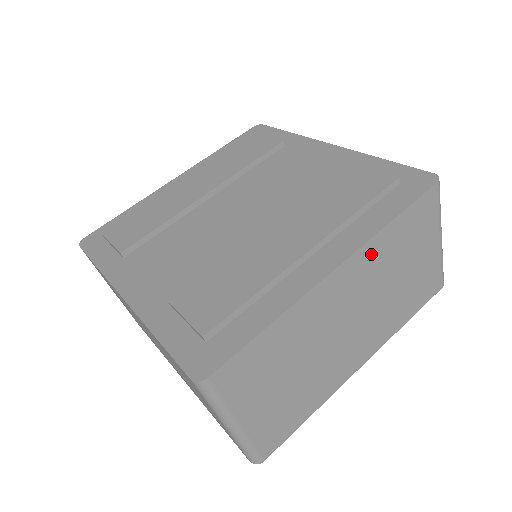
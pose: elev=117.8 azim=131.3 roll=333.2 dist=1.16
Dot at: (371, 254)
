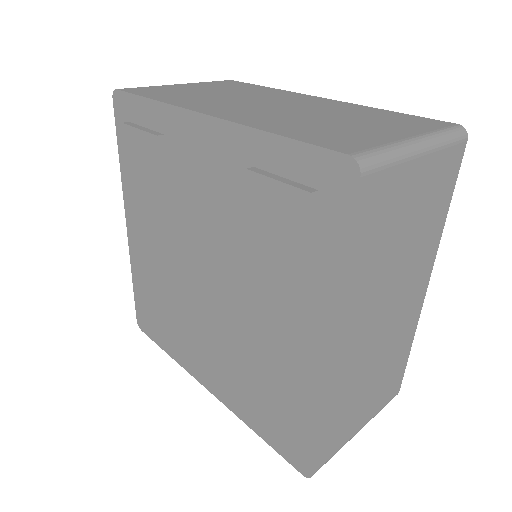
Dot at: (353, 301)
